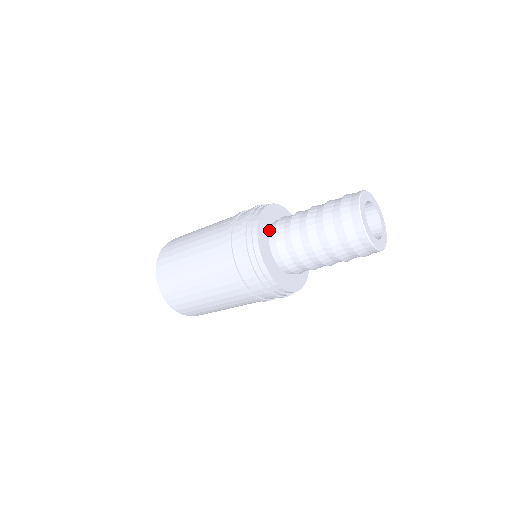
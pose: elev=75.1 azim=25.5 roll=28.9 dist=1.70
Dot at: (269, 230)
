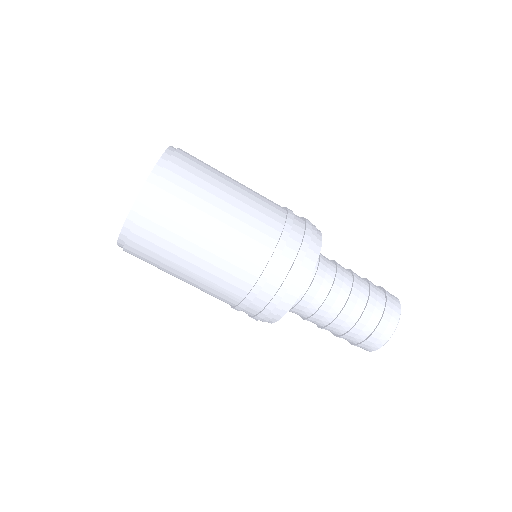
Dot at: occluded
